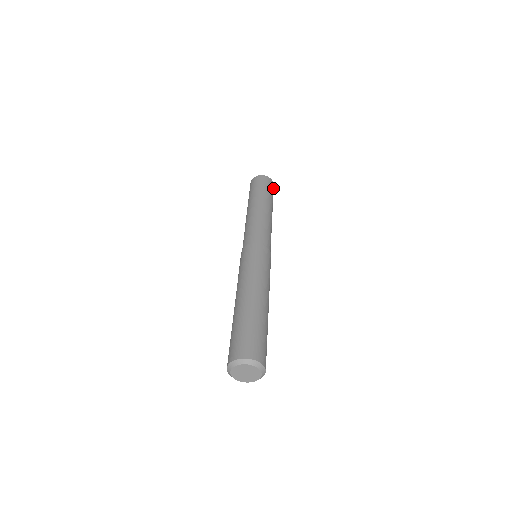
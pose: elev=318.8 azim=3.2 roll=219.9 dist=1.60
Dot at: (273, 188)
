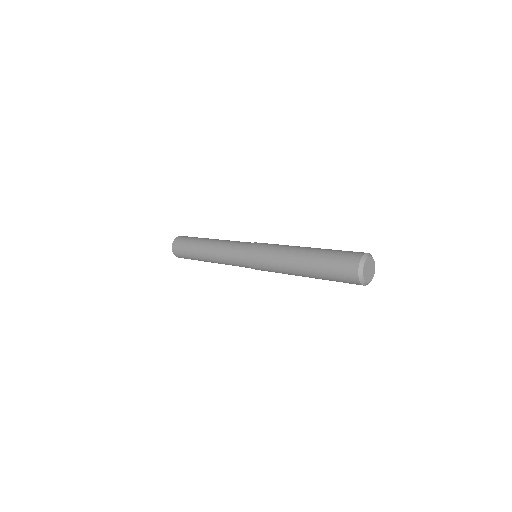
Dot at: occluded
